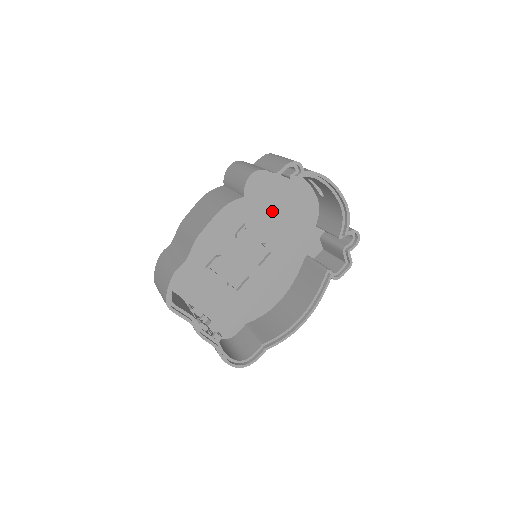
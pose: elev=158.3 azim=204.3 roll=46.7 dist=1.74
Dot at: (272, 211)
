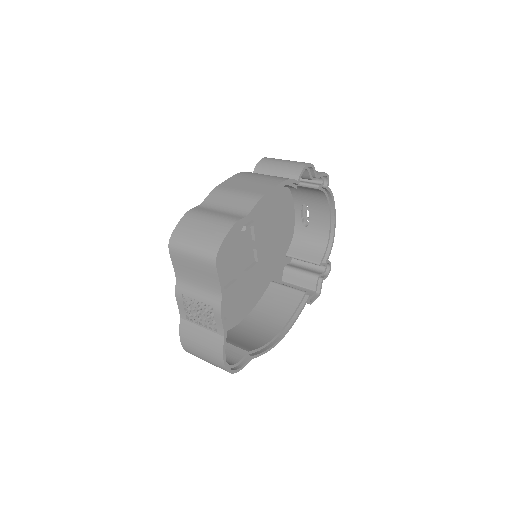
Dot at: (269, 221)
